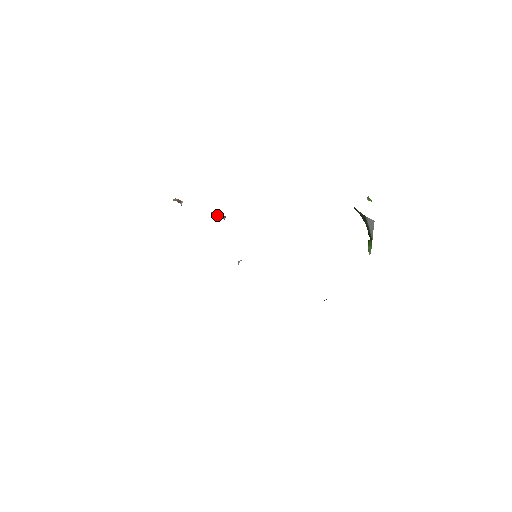
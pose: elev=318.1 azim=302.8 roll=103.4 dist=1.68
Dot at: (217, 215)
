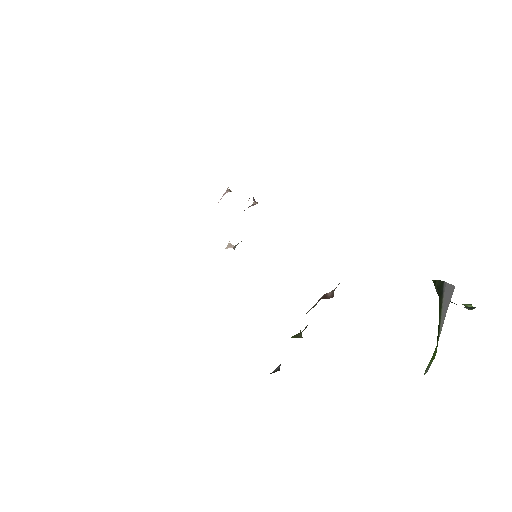
Dot at: occluded
